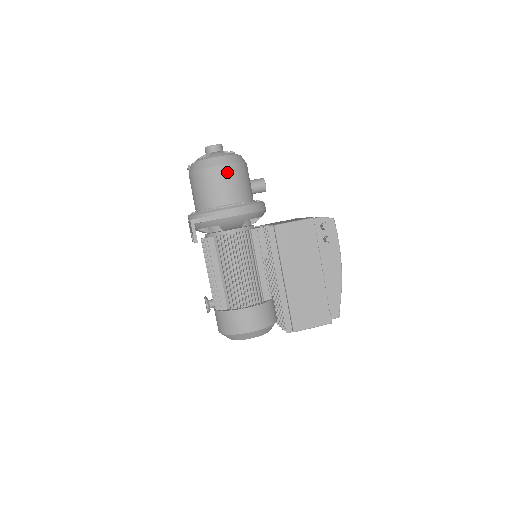
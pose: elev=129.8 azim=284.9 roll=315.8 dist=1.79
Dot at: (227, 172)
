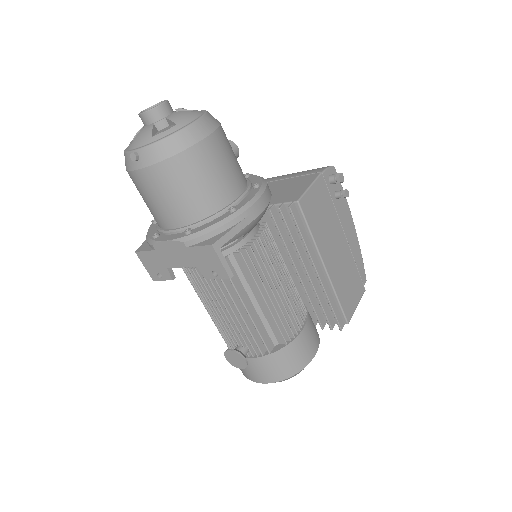
Dot at: (221, 143)
